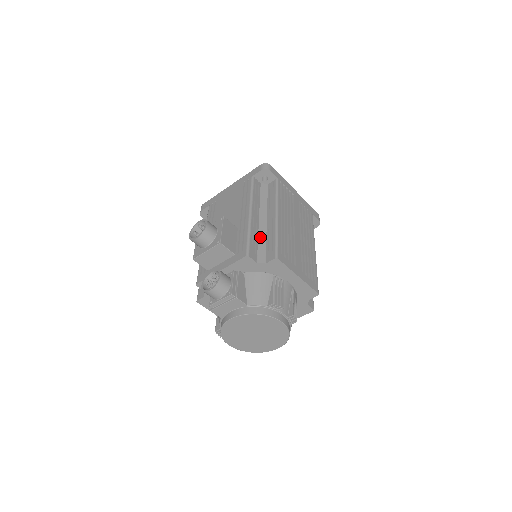
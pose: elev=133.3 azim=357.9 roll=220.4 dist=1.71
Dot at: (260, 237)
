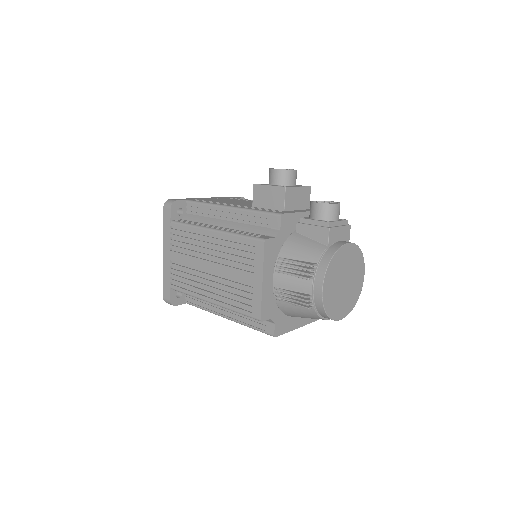
Dot at: occluded
